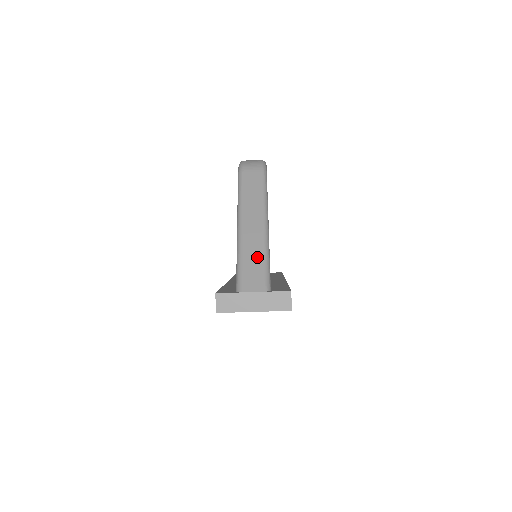
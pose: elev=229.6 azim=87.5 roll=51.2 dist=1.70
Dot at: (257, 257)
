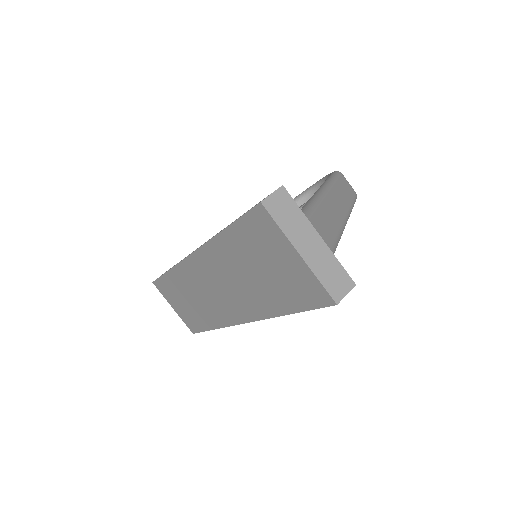
Dot at: (334, 223)
